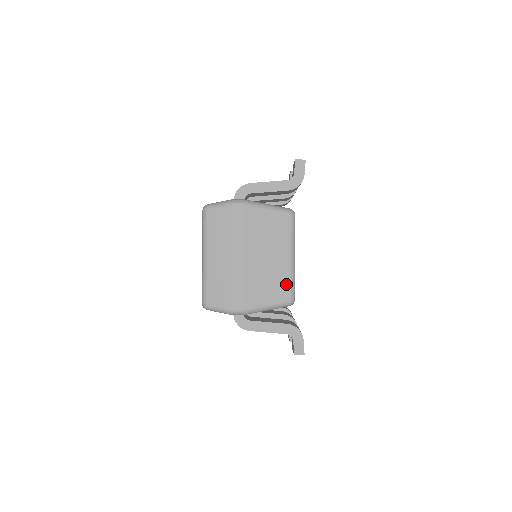
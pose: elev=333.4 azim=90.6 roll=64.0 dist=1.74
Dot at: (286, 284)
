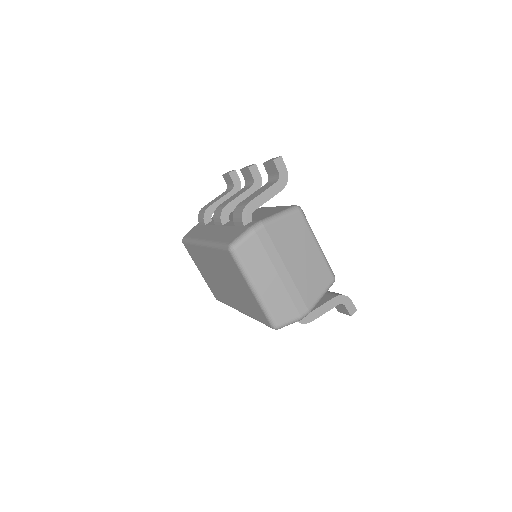
Dot at: (325, 268)
